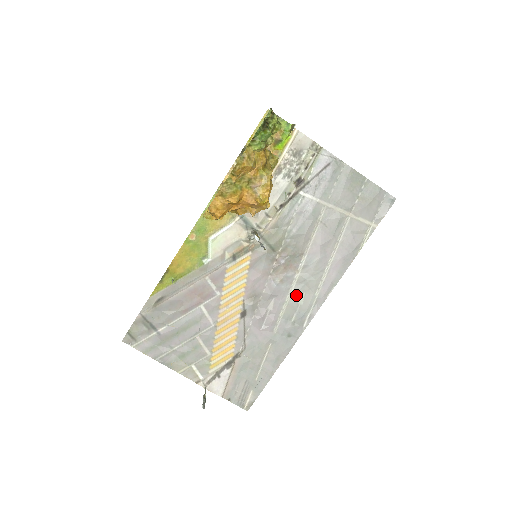
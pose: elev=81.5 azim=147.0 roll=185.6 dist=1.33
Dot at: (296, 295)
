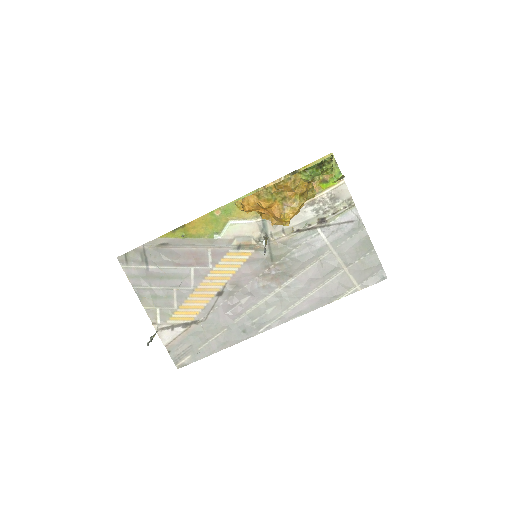
Dot at: (268, 304)
